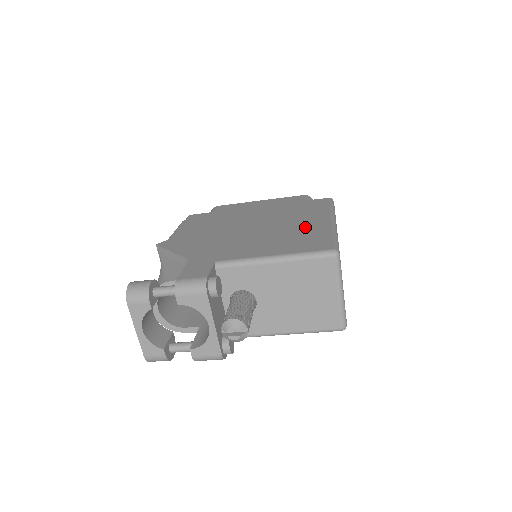
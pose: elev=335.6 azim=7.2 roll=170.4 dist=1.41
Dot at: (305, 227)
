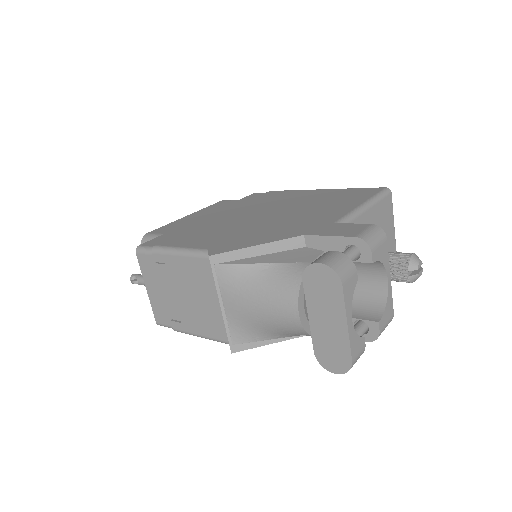
Dot at: (315, 196)
